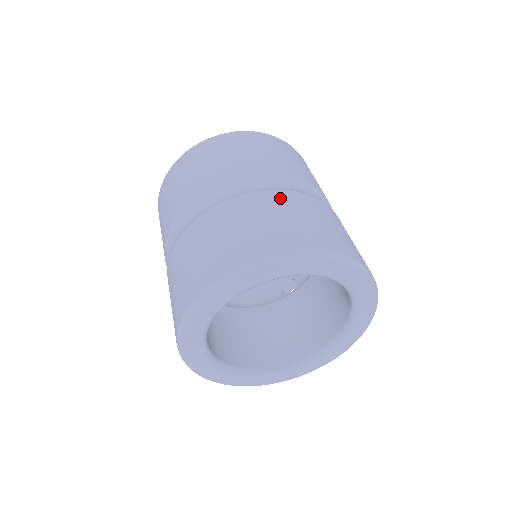
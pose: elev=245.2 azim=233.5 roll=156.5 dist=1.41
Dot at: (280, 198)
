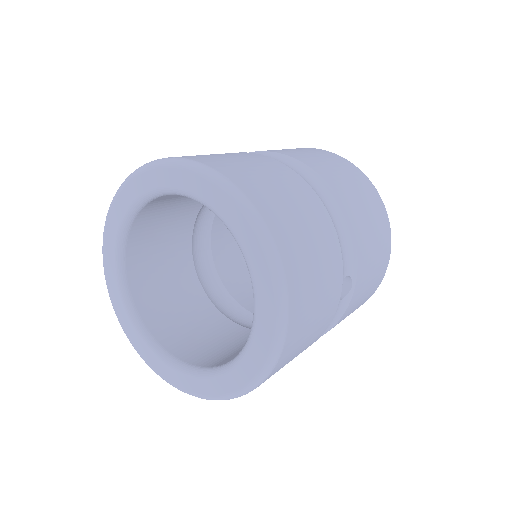
Dot at: occluded
